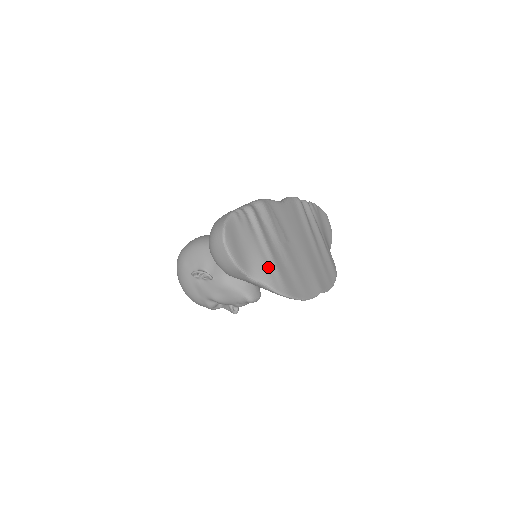
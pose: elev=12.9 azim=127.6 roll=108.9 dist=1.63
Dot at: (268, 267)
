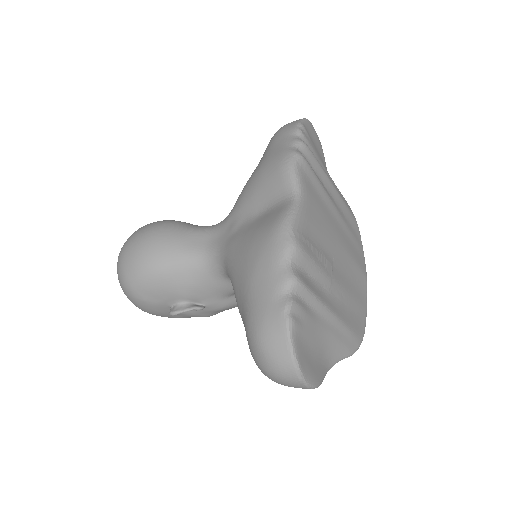
Dot at: (340, 337)
